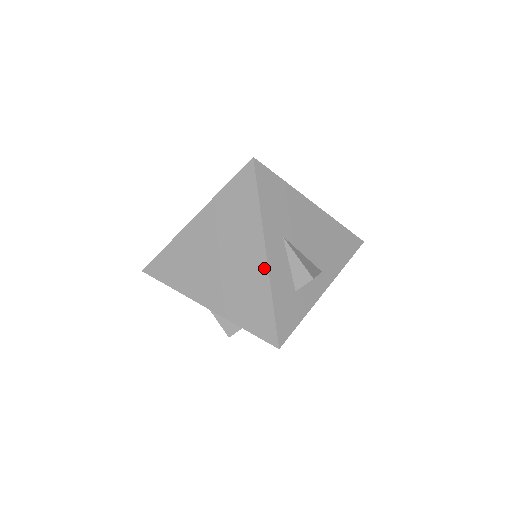
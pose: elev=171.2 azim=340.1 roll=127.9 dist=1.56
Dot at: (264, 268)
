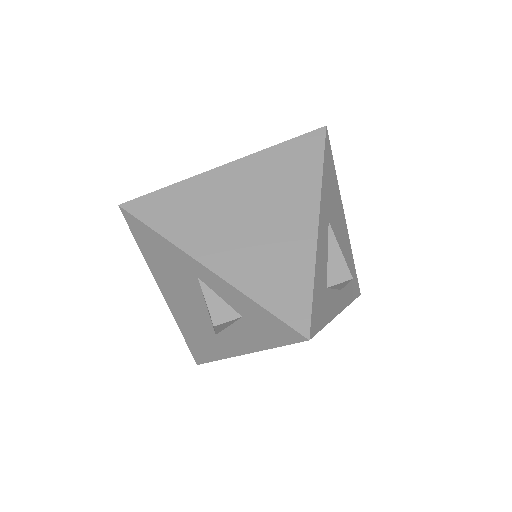
Dot at: (312, 237)
